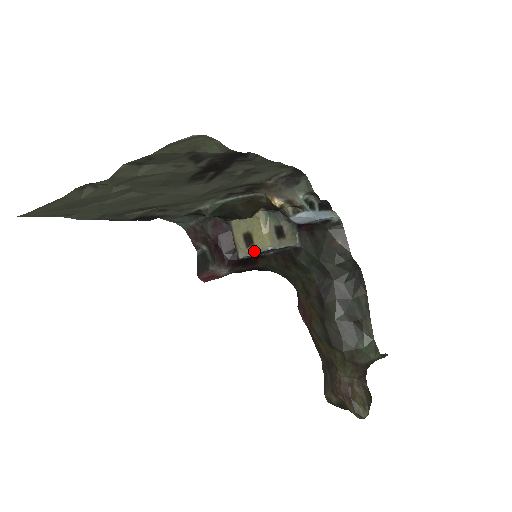
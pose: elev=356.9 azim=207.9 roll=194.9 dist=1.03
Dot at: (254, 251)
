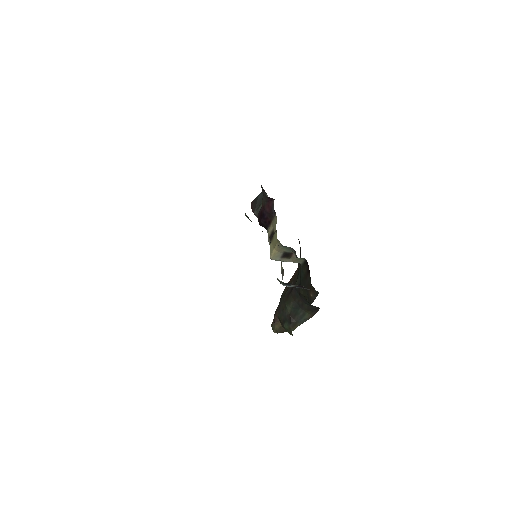
Dot at: (269, 244)
